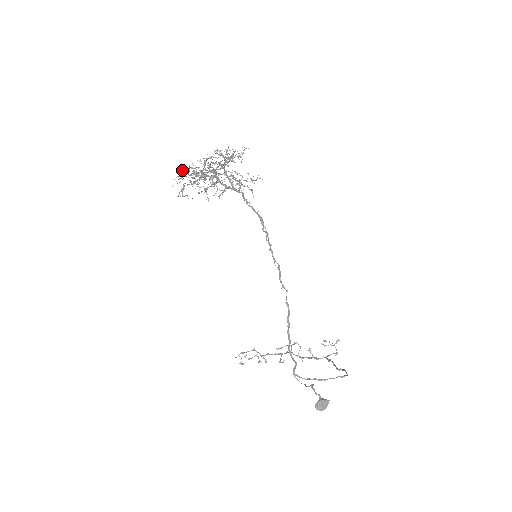
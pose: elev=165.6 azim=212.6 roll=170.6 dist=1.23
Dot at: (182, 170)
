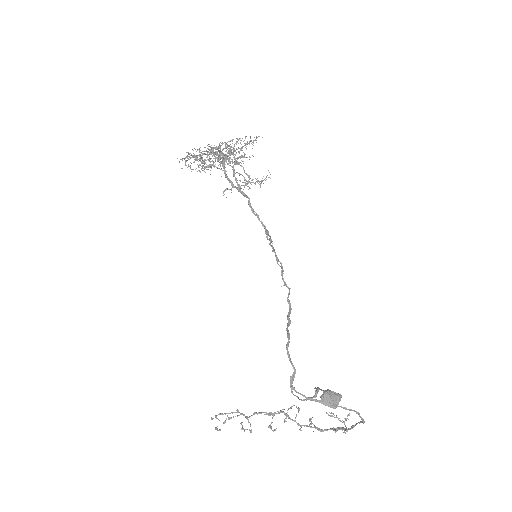
Dot at: occluded
